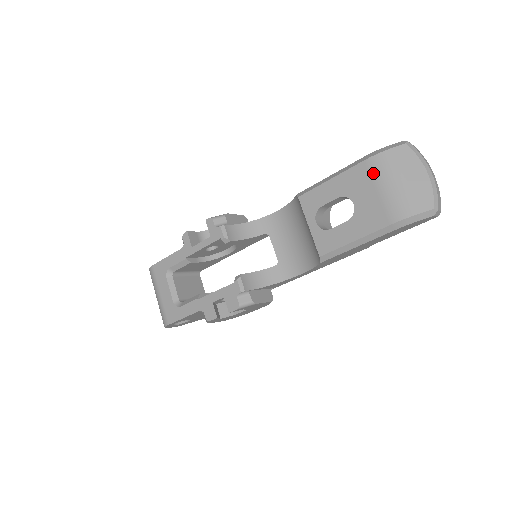
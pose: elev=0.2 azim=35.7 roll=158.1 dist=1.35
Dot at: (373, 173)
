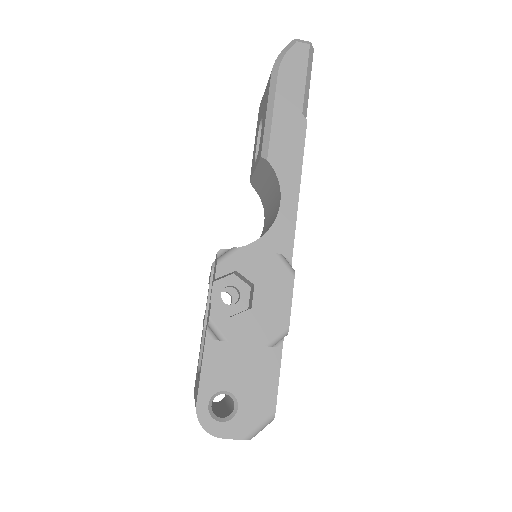
Dot at: occluded
